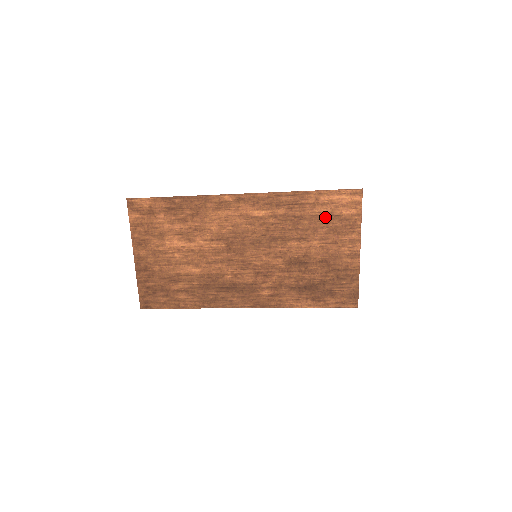
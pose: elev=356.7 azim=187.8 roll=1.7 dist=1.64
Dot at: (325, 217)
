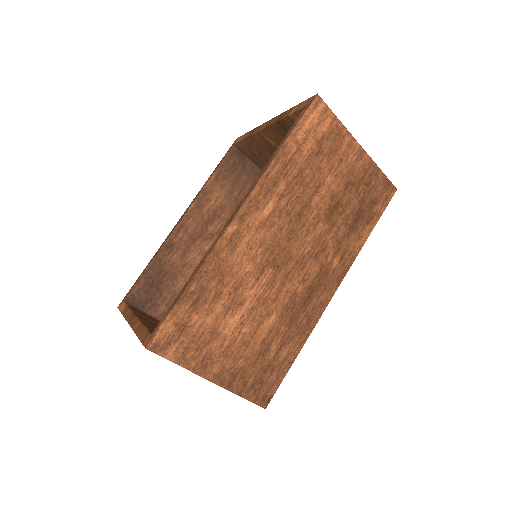
Dot at: (315, 150)
